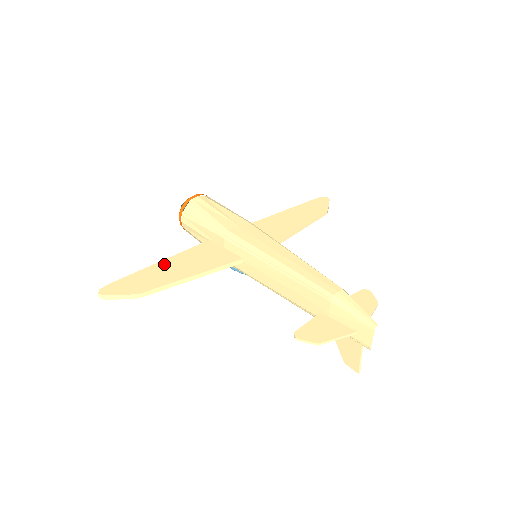
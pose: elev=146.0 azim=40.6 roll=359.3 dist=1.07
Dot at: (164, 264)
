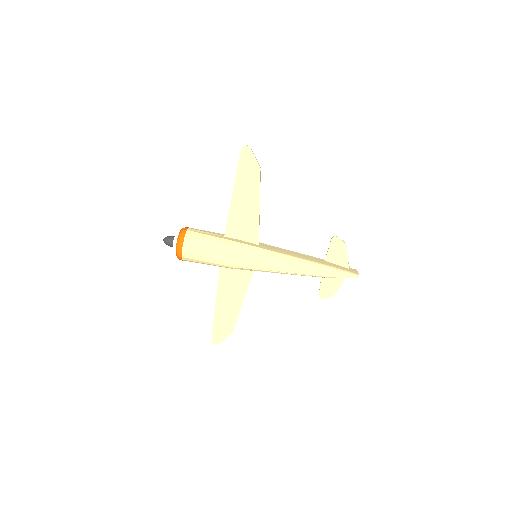
Dot at: (220, 305)
